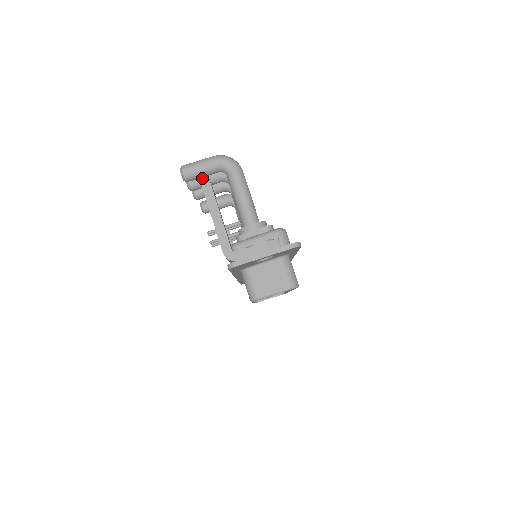
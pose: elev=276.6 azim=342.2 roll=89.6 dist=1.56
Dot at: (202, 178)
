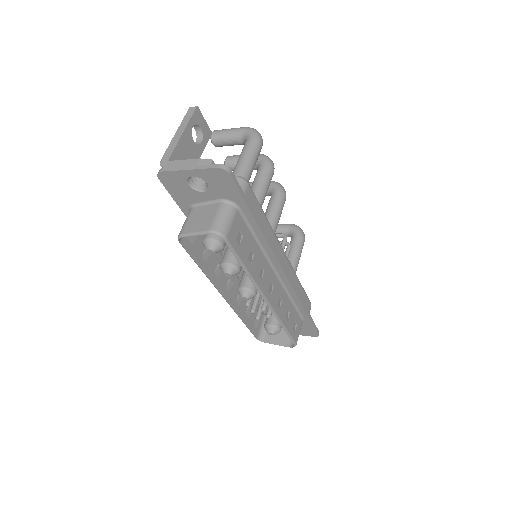
Dot at: (238, 158)
